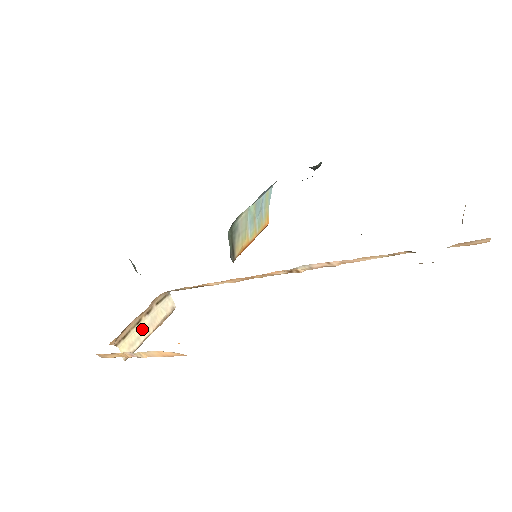
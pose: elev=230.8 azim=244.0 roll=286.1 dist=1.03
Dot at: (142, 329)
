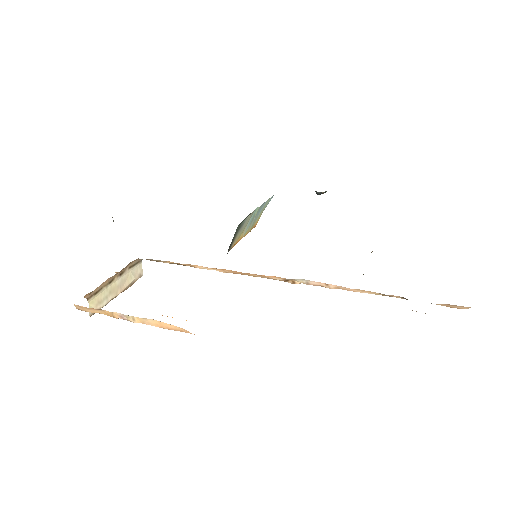
Dot at: (112, 289)
